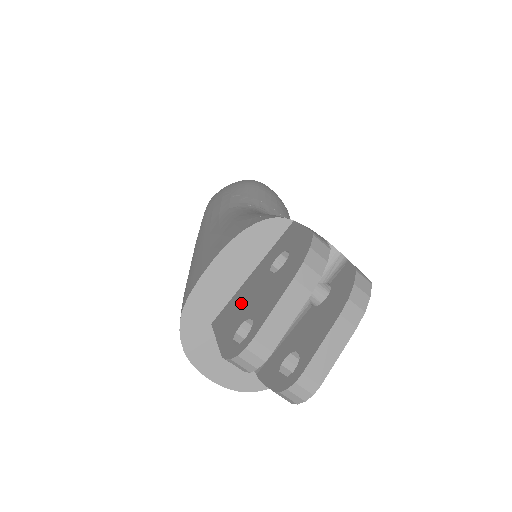
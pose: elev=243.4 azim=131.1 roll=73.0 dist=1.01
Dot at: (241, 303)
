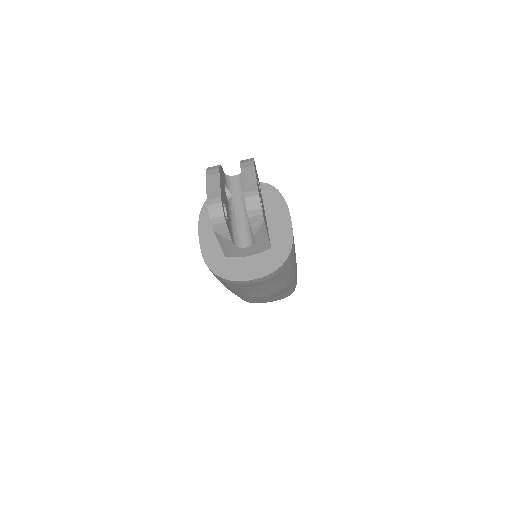
Dot at: occluded
